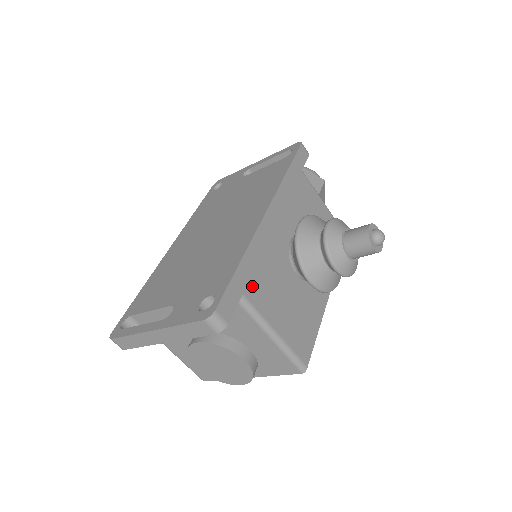
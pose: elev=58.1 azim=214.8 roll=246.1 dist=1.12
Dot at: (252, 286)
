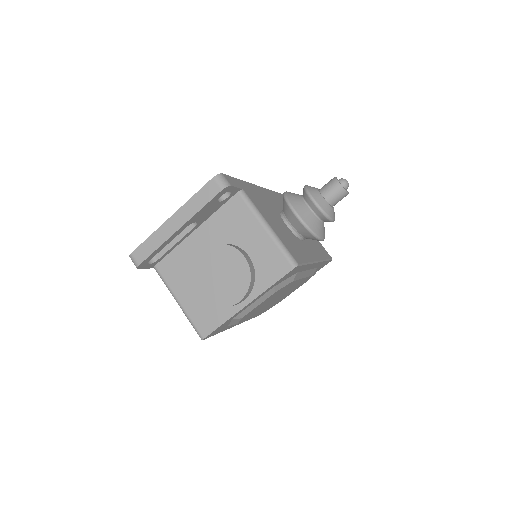
Dot at: (250, 194)
